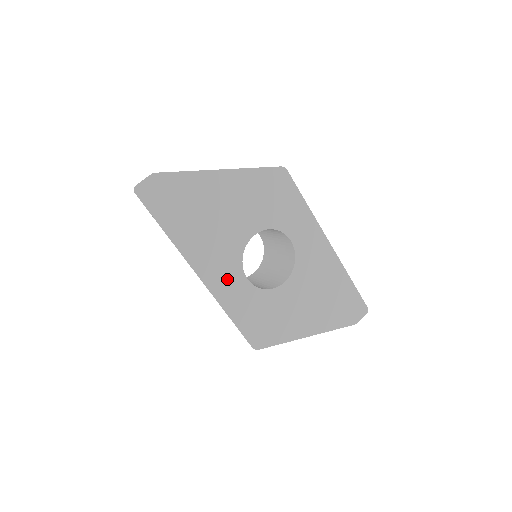
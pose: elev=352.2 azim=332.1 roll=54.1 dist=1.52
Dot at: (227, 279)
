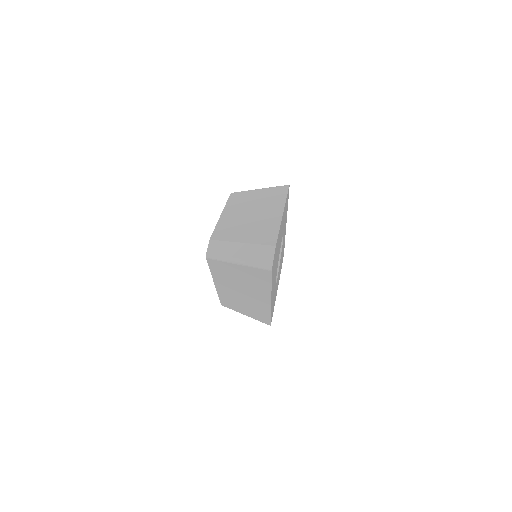
Dot at: occluded
